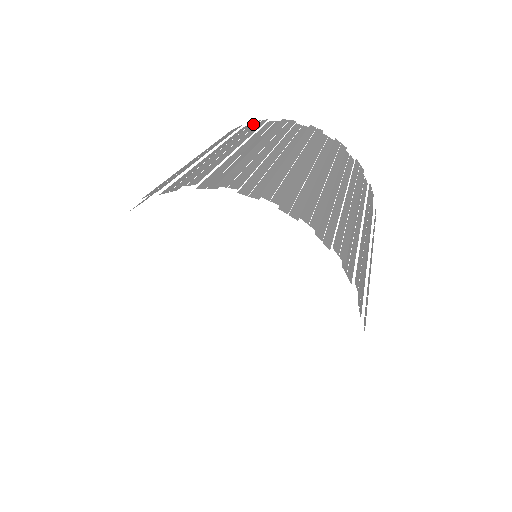
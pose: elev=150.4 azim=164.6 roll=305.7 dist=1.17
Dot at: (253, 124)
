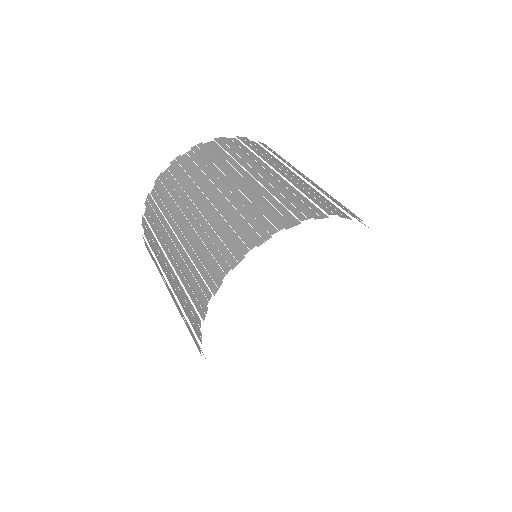
Dot at: occluded
